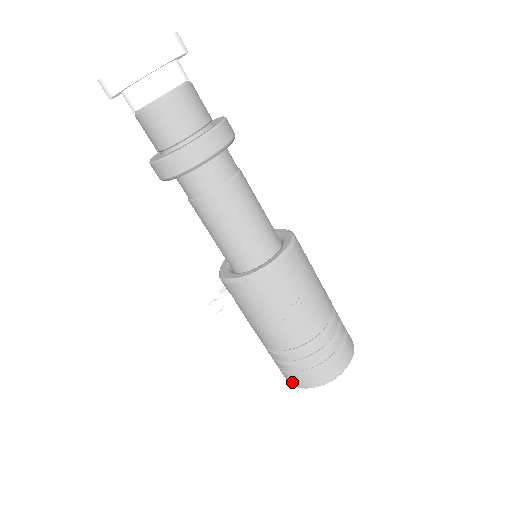
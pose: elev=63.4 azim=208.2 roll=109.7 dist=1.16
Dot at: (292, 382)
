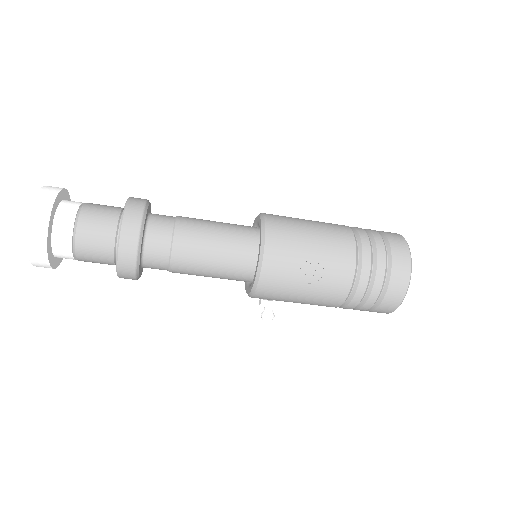
Dot at: (384, 312)
